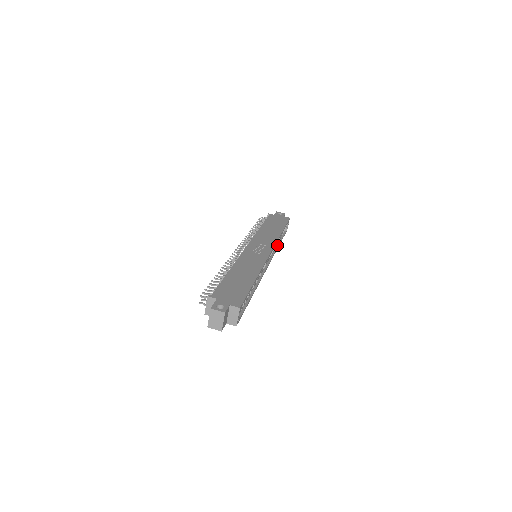
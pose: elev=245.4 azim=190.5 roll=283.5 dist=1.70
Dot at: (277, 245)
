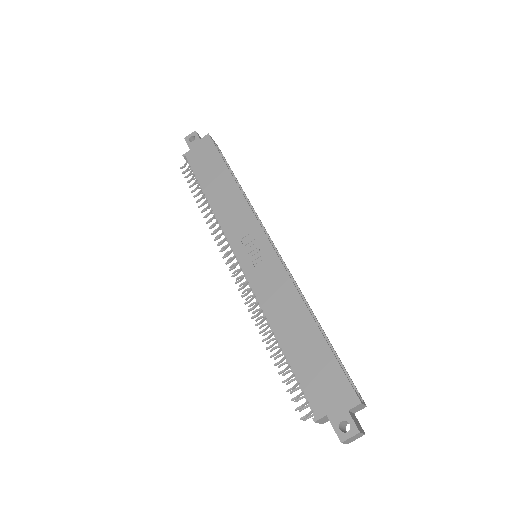
Dot at: occluded
